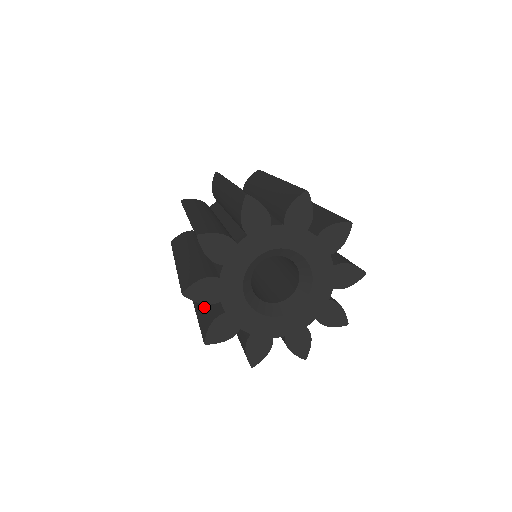
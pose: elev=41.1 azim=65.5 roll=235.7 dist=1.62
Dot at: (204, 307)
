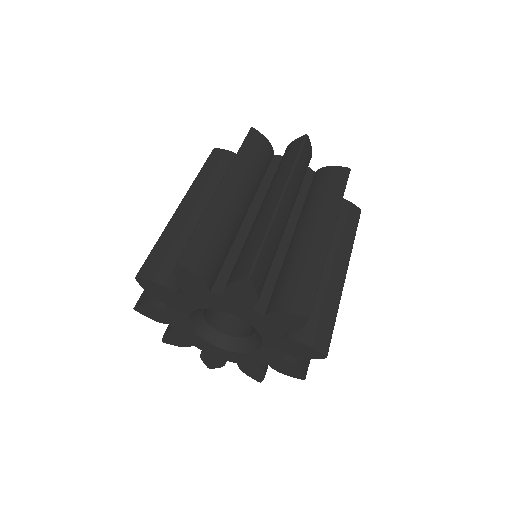
Dot at: occluded
